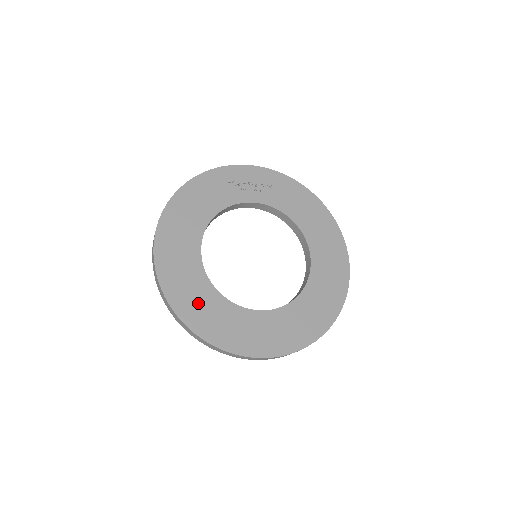
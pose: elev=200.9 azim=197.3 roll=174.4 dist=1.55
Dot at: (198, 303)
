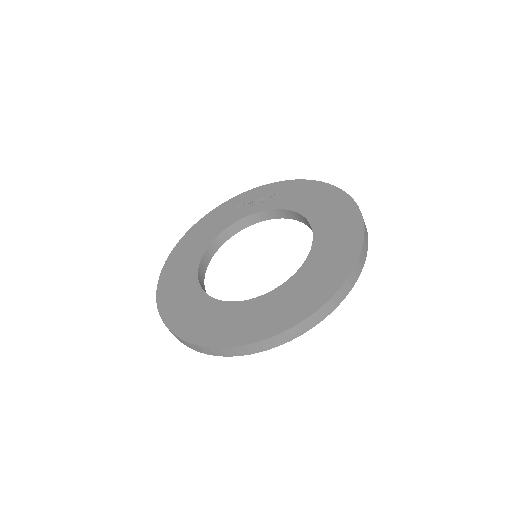
Dot at: (185, 308)
